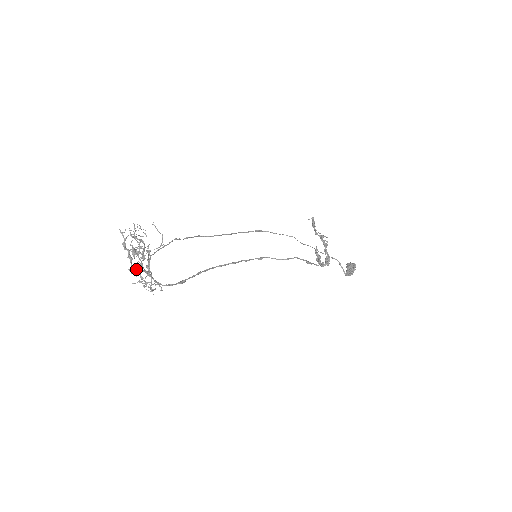
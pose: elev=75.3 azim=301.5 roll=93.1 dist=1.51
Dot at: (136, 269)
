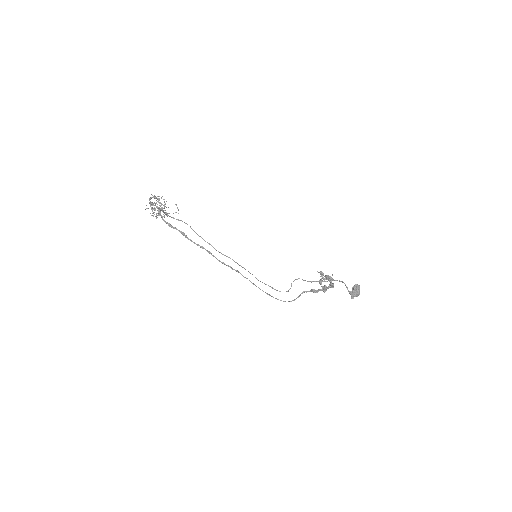
Dot at: (151, 203)
